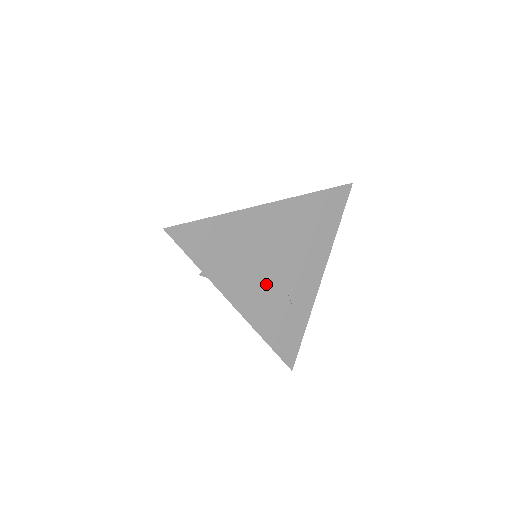
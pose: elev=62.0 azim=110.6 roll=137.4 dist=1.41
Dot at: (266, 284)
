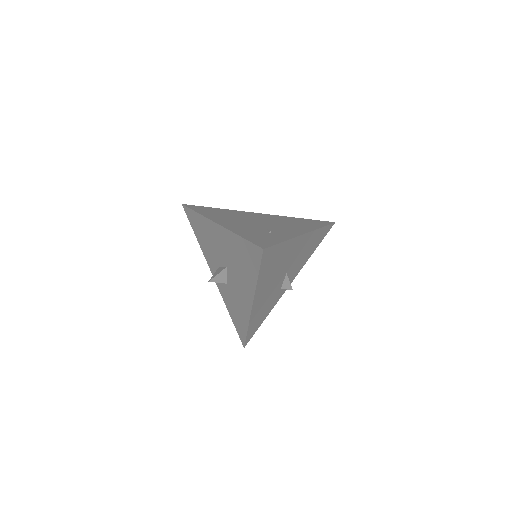
Dot at: (248, 224)
